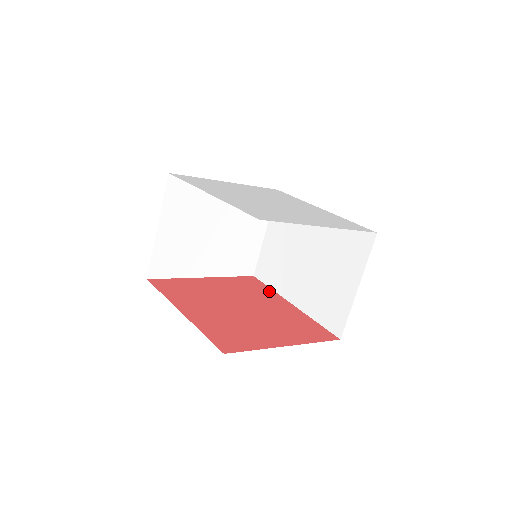
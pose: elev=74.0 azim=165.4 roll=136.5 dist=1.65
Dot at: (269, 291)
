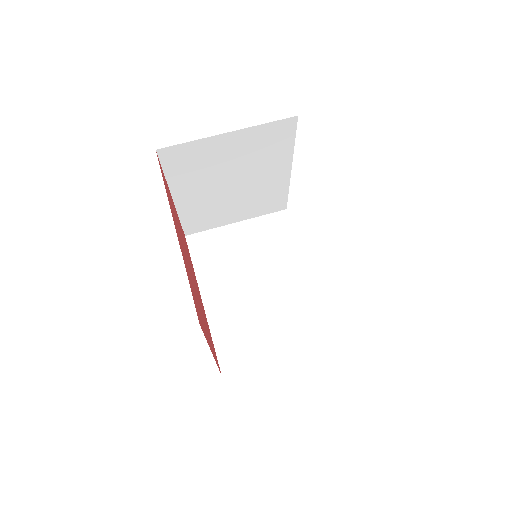
Dot at: occluded
